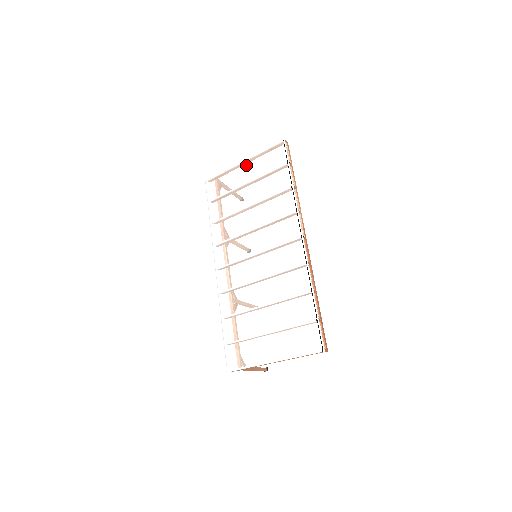
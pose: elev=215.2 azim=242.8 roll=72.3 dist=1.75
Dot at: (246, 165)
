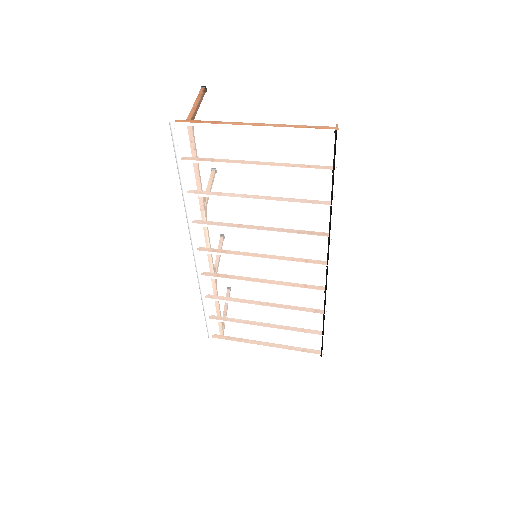
Dot at: (257, 136)
